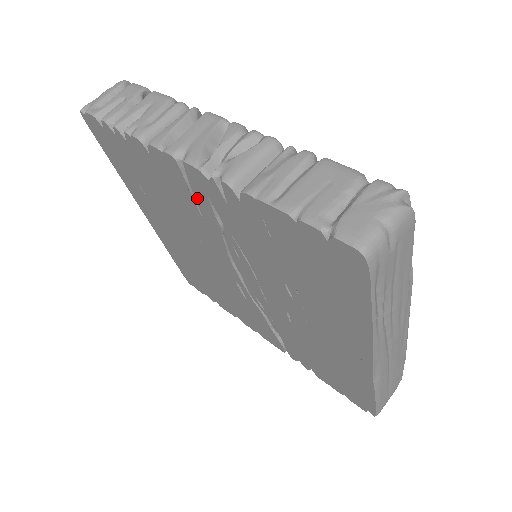
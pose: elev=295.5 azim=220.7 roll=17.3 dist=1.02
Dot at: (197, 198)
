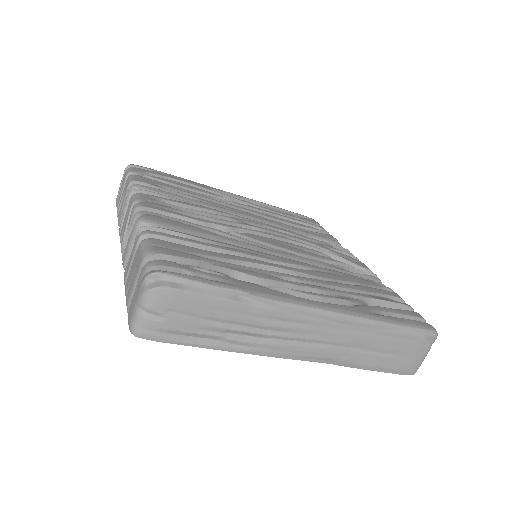
Dot at: occluded
